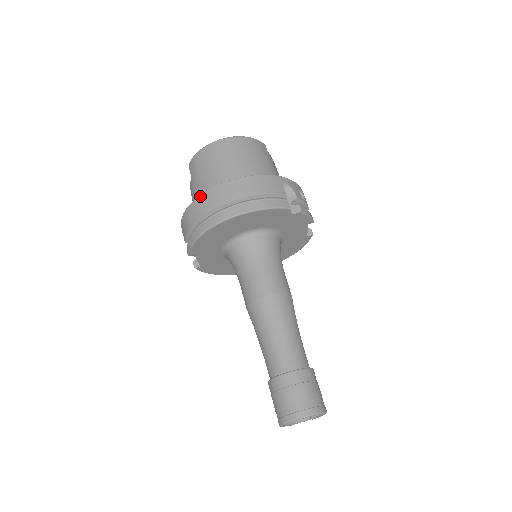
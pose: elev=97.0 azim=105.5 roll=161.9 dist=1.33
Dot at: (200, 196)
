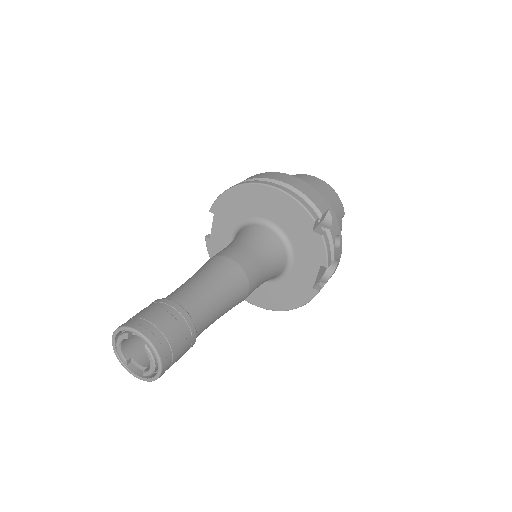
Dot at: occluded
